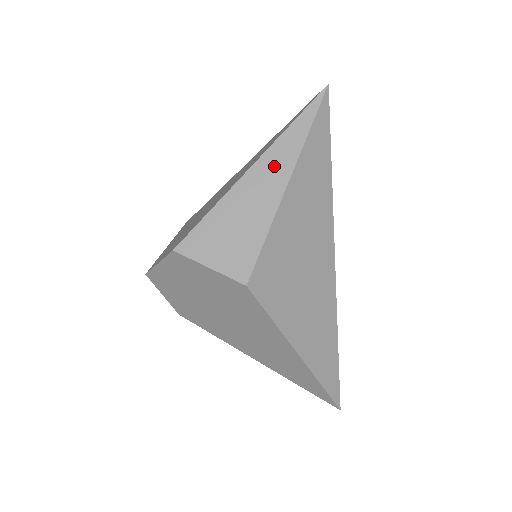
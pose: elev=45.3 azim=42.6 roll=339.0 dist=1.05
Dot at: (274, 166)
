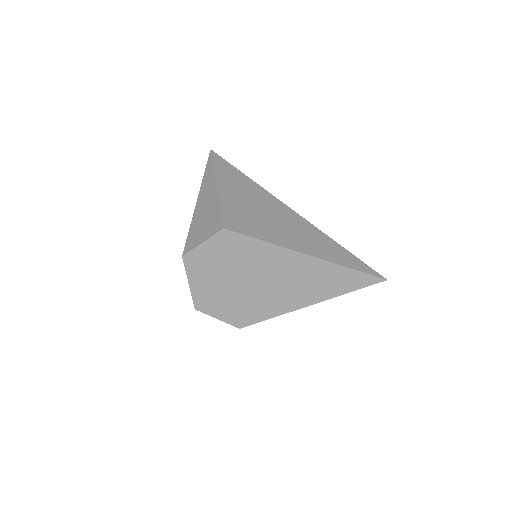
Dot at: (207, 187)
